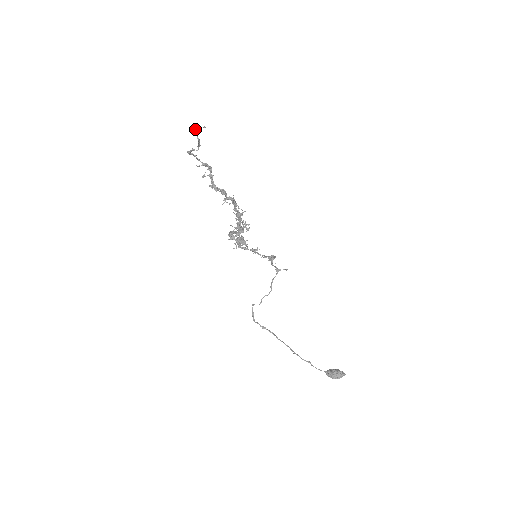
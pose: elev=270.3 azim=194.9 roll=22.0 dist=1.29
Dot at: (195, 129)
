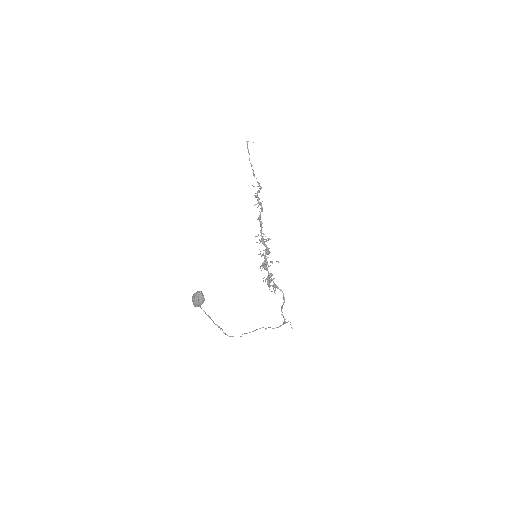
Dot at: (248, 141)
